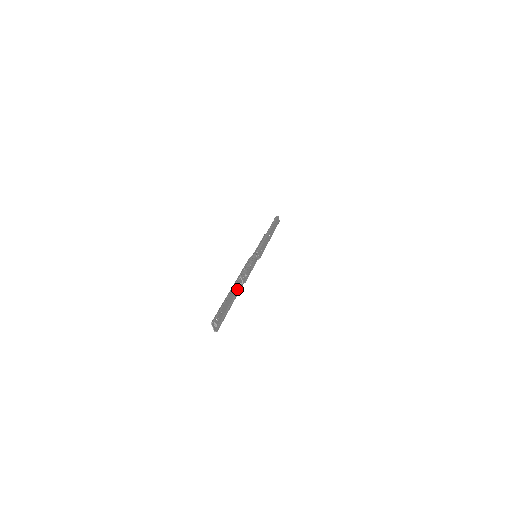
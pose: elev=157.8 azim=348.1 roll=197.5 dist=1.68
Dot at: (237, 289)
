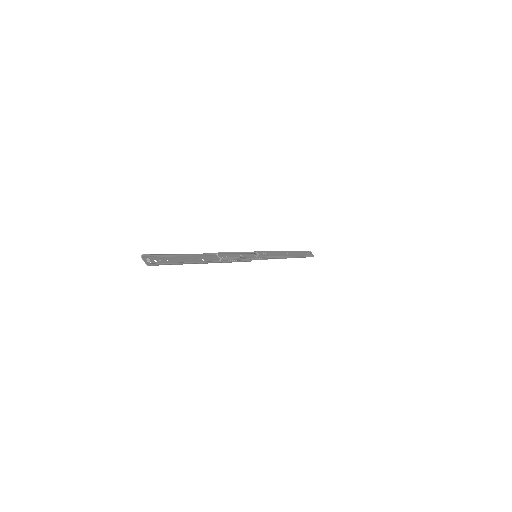
Dot at: (210, 262)
